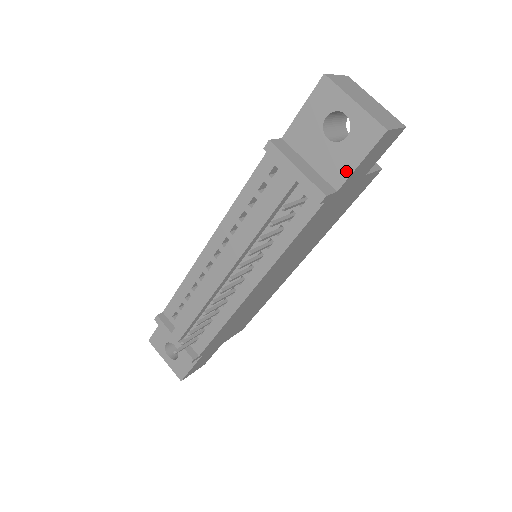
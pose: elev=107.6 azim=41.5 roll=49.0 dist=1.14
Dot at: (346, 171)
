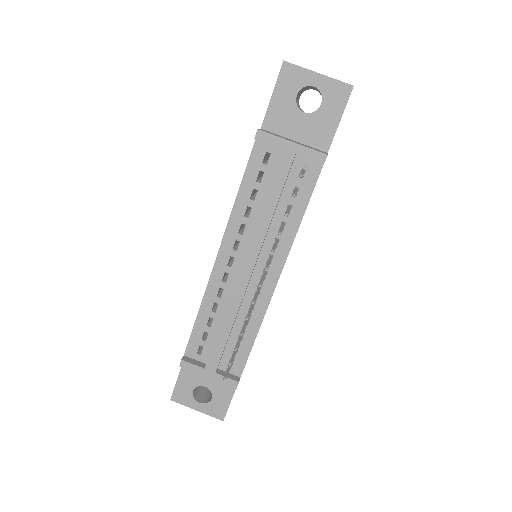
Dot at: (330, 132)
